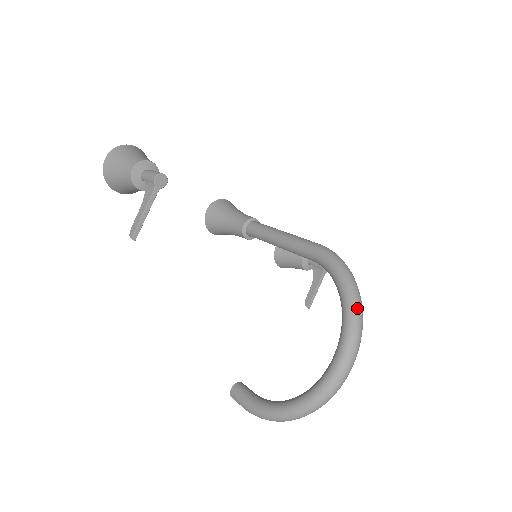
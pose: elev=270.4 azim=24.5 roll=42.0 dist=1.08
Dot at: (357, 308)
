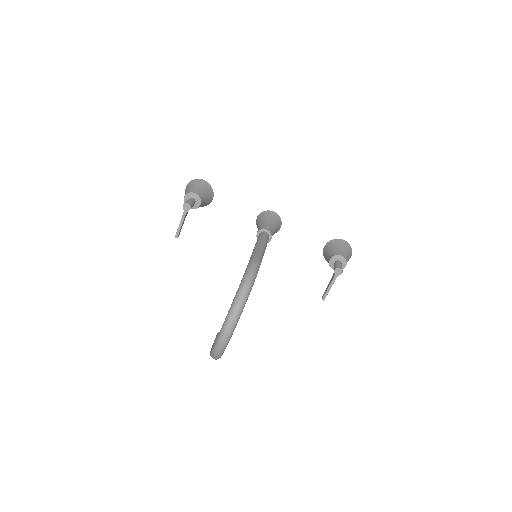
Dot at: (235, 304)
